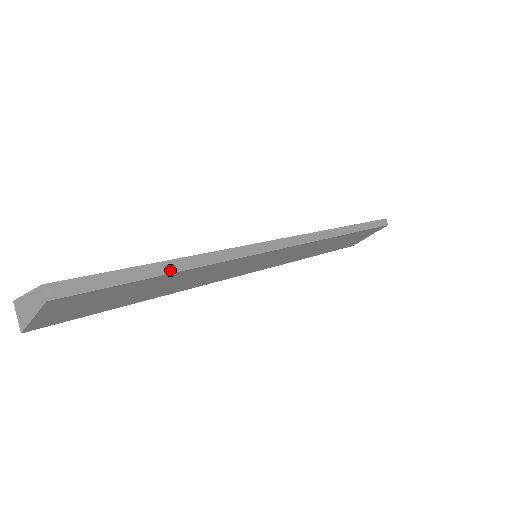
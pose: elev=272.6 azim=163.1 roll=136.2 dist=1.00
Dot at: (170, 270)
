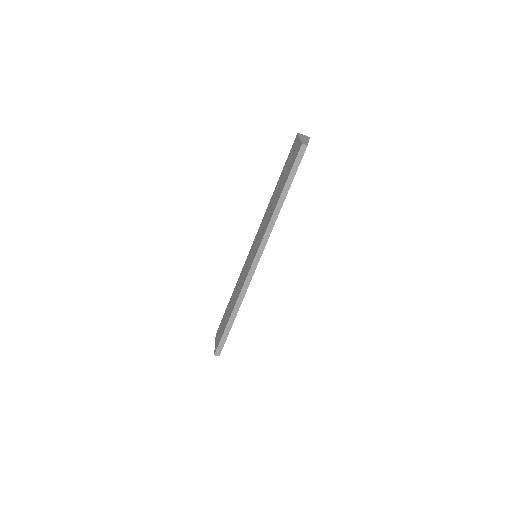
Dot at: (233, 321)
